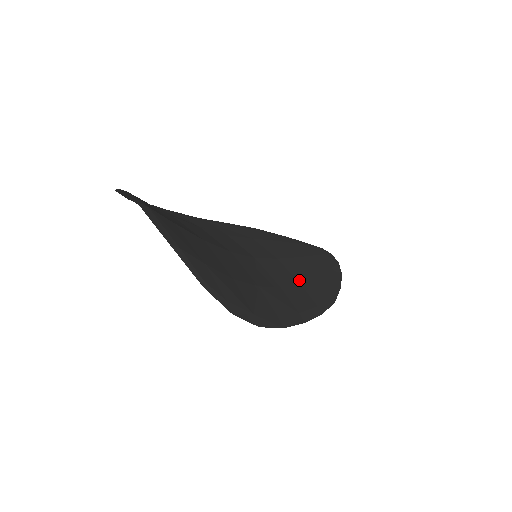
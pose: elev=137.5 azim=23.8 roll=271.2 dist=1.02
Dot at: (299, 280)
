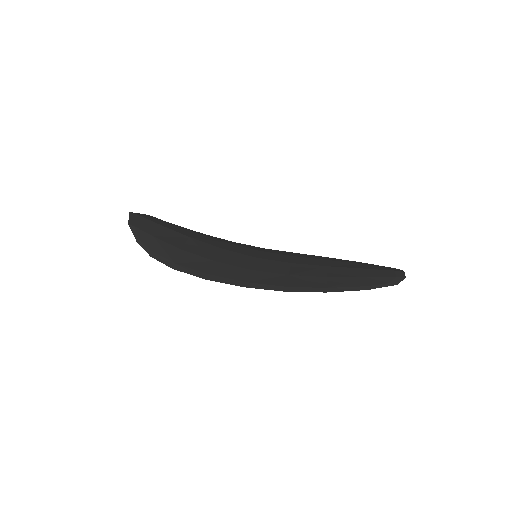
Dot at: (292, 273)
